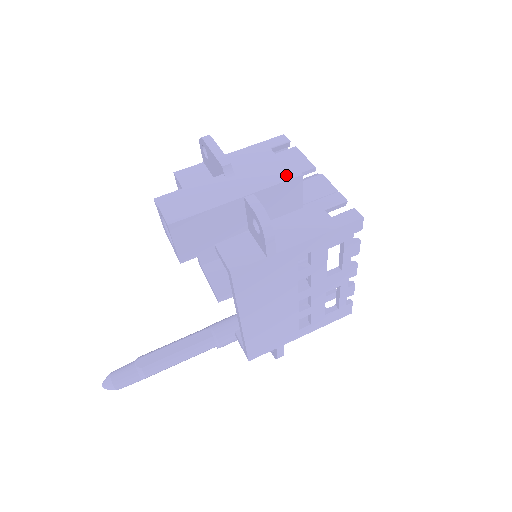
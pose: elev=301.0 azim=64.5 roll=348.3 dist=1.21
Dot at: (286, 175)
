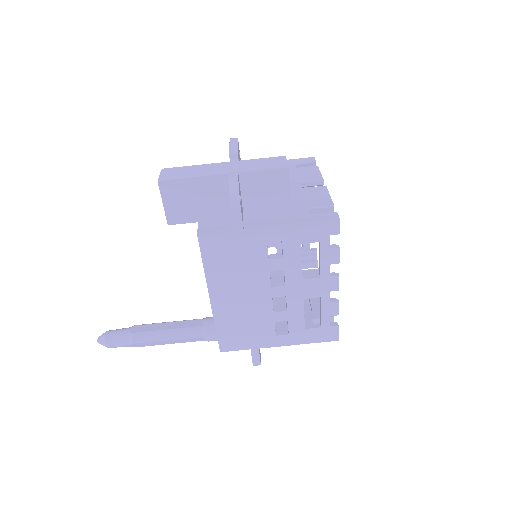
Dot at: (274, 166)
